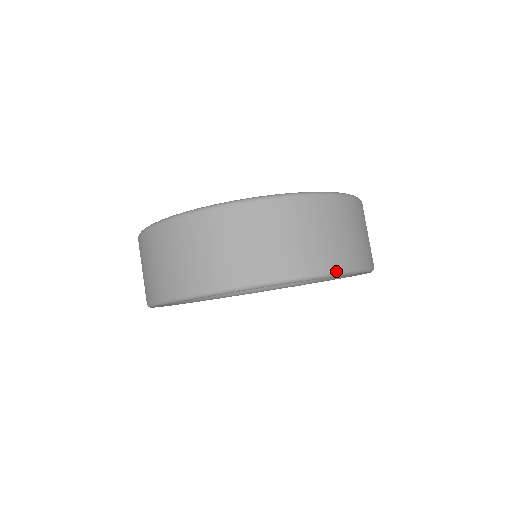
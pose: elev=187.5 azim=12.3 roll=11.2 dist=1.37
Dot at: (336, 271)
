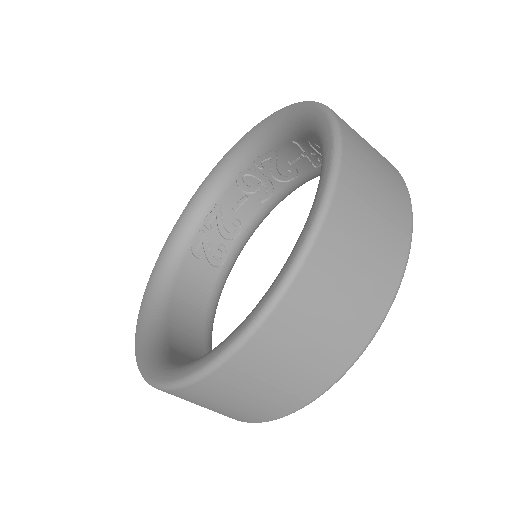
Dot at: (396, 290)
